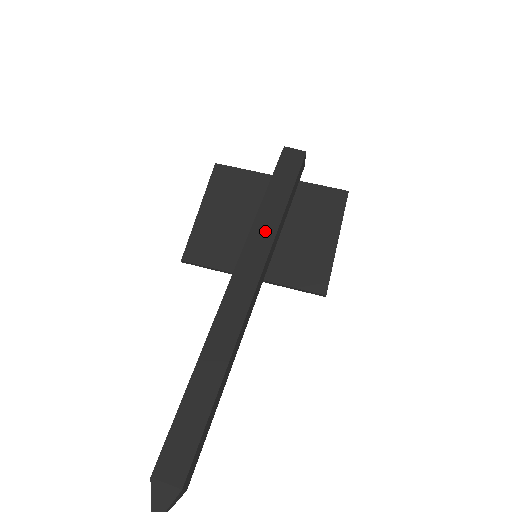
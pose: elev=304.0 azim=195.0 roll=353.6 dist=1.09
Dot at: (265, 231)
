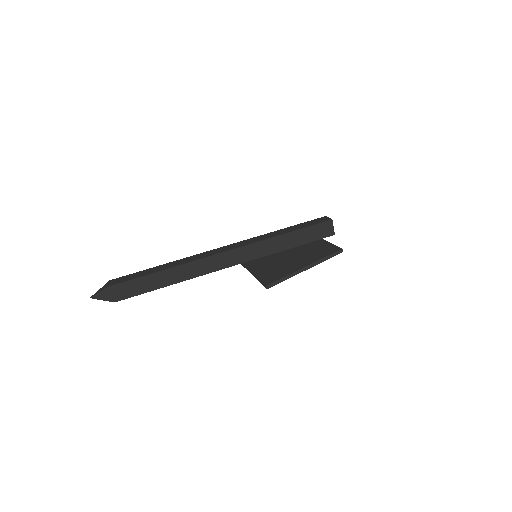
Dot at: (262, 238)
